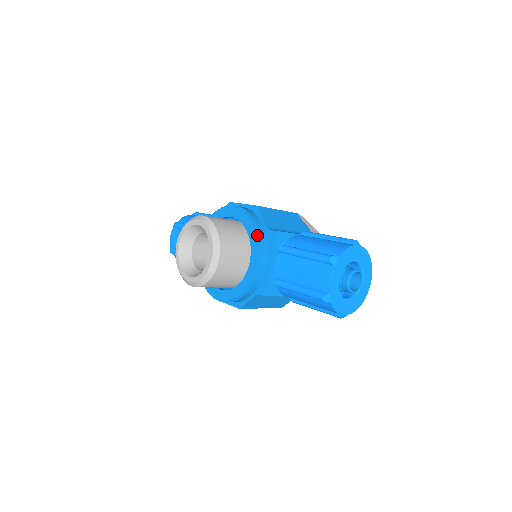
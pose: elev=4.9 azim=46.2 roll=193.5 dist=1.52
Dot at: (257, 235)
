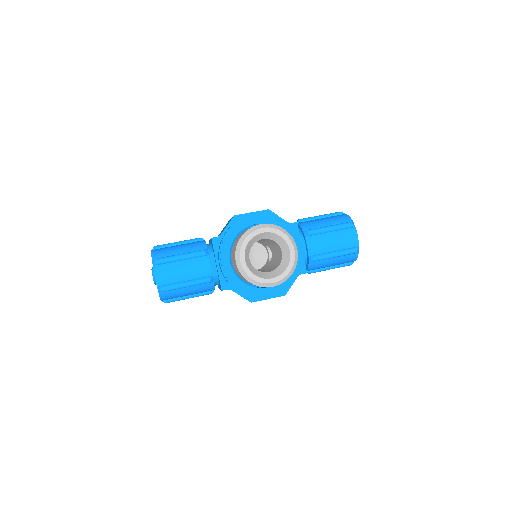
Dot at: (291, 229)
